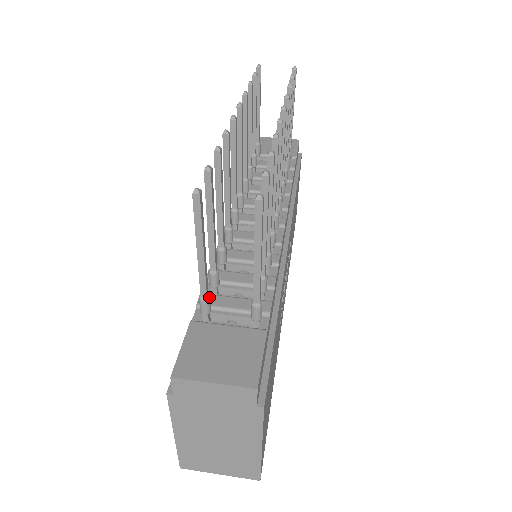
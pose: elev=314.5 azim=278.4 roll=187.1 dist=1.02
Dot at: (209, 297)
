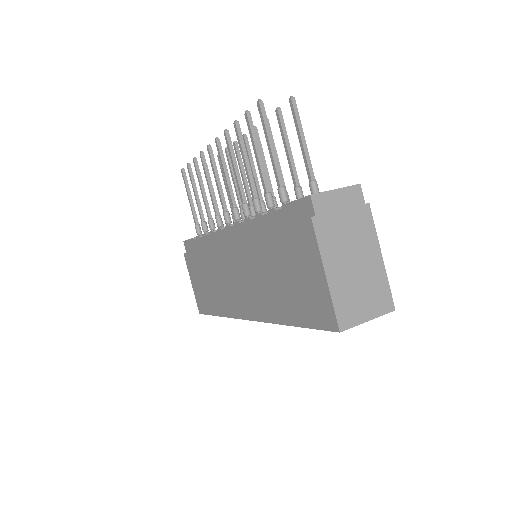
Dot at: (284, 187)
